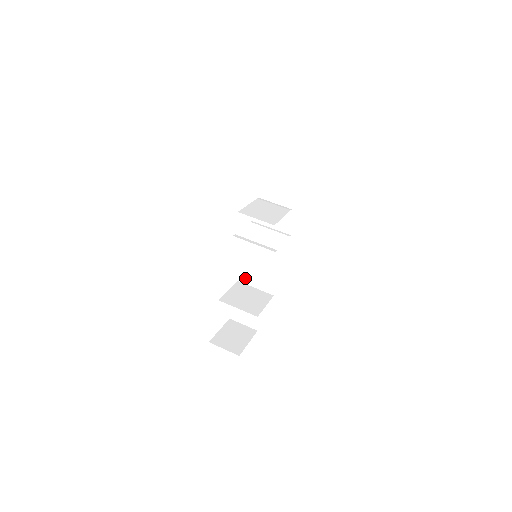
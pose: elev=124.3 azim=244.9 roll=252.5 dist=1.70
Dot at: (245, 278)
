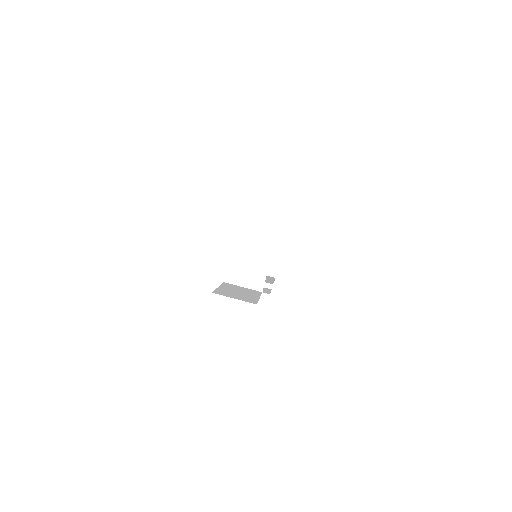
Dot at: occluded
